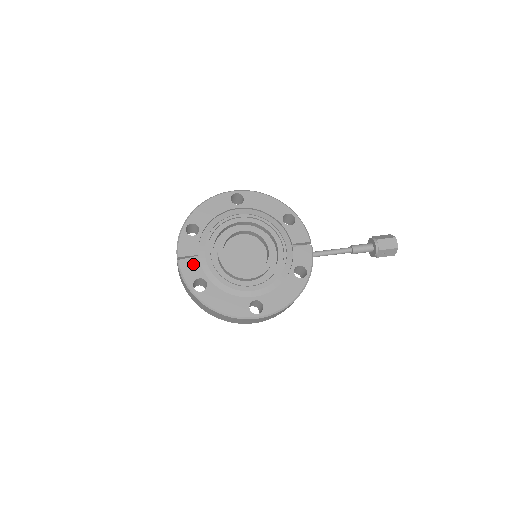
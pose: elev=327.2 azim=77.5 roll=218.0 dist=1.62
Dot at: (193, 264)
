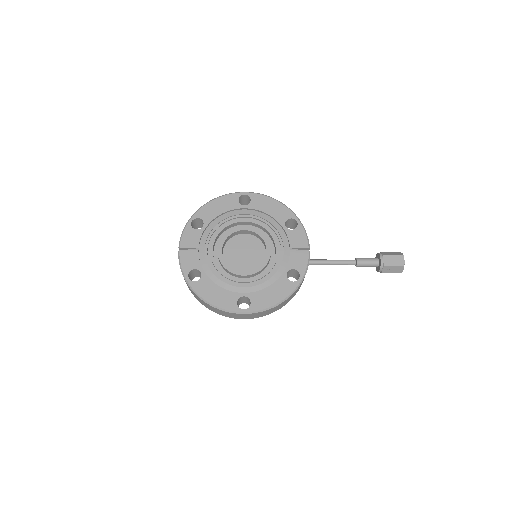
Dot at: (192, 255)
